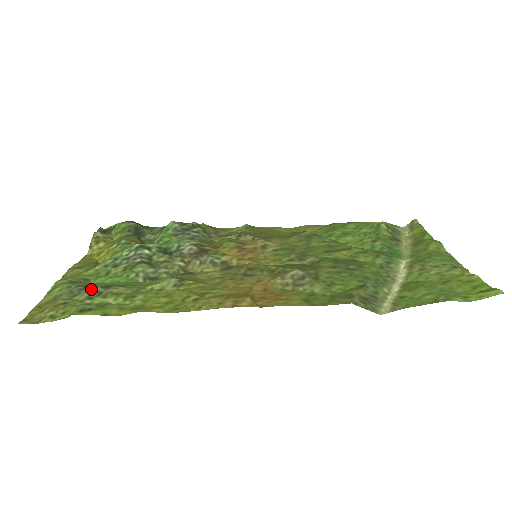
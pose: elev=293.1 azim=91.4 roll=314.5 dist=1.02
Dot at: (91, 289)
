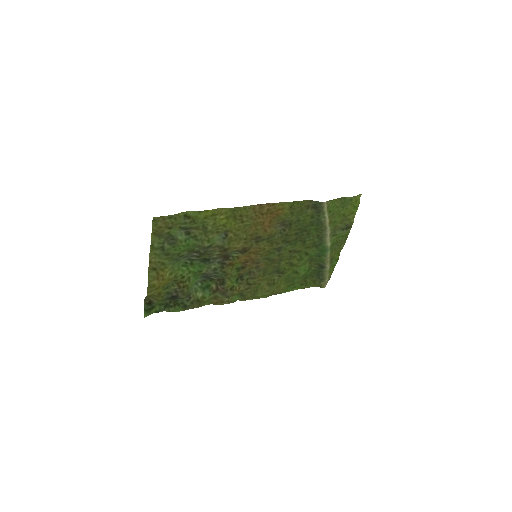
Dot at: (180, 234)
